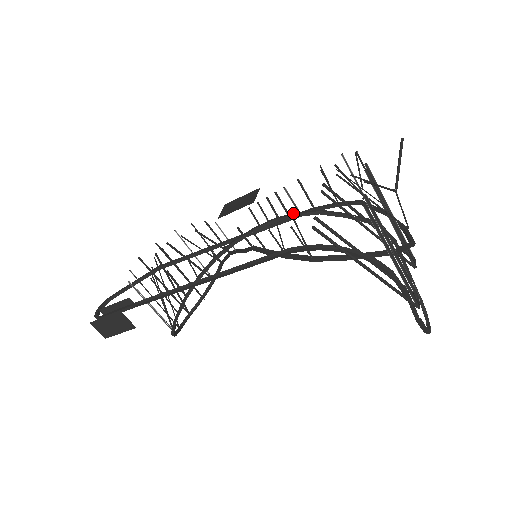
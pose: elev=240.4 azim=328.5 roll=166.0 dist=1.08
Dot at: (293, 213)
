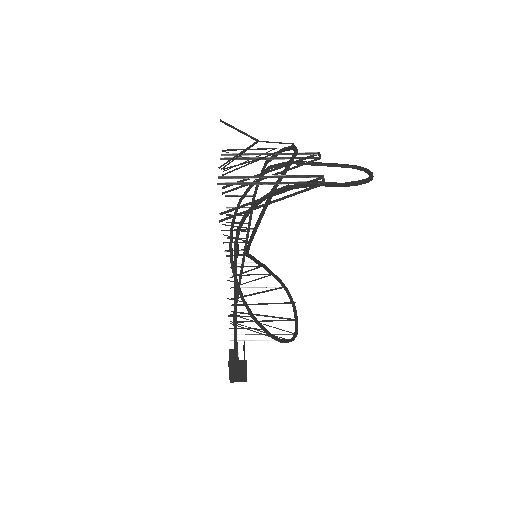
Dot at: occluded
